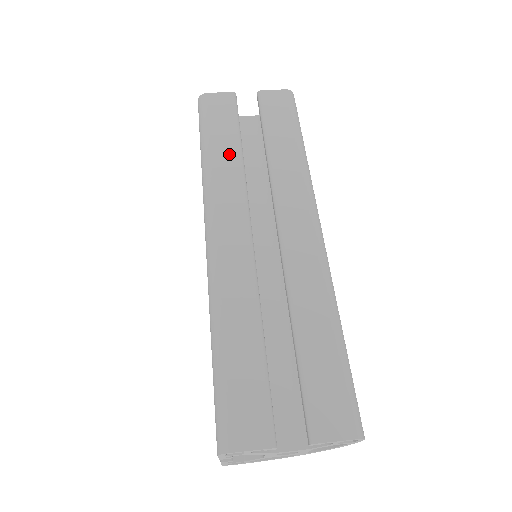
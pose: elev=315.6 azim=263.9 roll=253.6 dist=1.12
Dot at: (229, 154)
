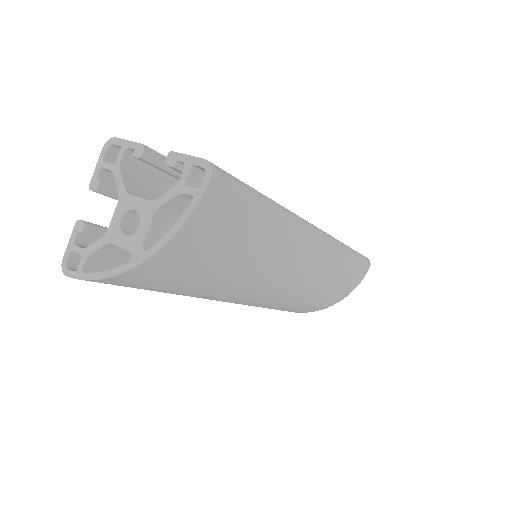
Dot at: occluded
